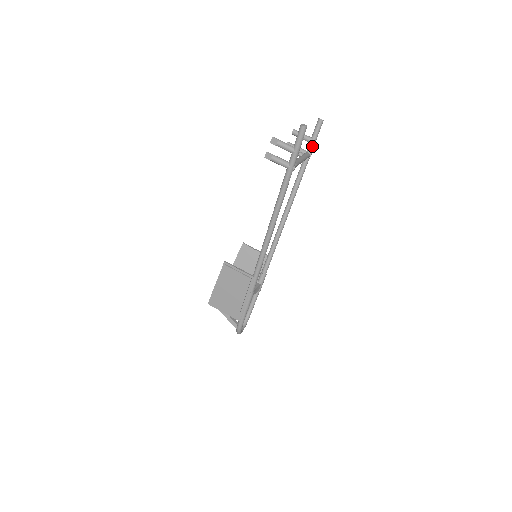
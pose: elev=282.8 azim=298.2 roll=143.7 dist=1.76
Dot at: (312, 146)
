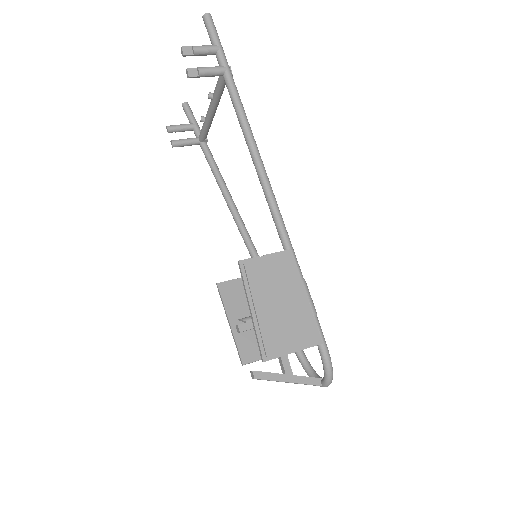
Dot at: (199, 129)
